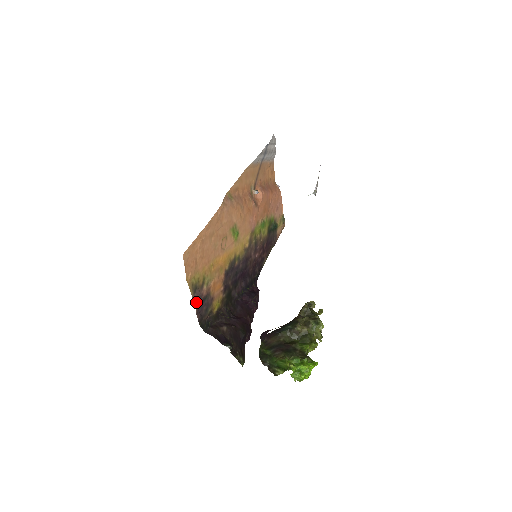
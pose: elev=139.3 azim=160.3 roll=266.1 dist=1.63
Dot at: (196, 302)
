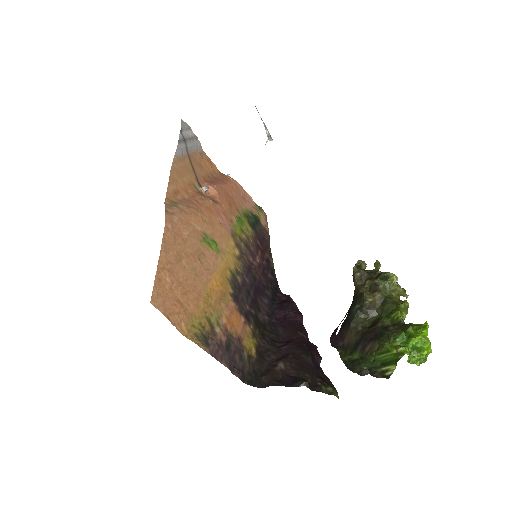
Dot at: (219, 357)
